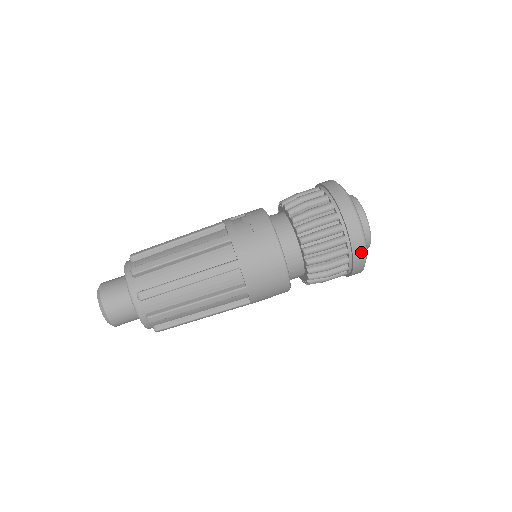
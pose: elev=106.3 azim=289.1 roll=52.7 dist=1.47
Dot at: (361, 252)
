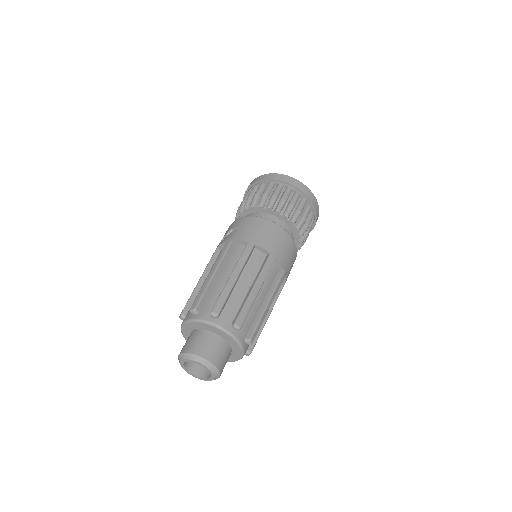
Dot at: (304, 188)
